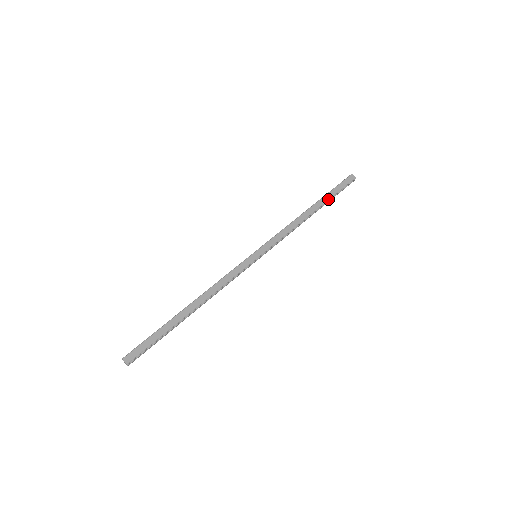
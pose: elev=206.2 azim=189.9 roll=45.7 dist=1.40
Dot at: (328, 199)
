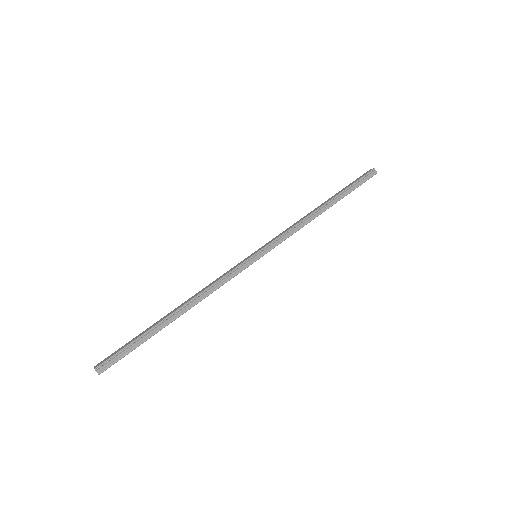
Dot at: (341, 192)
